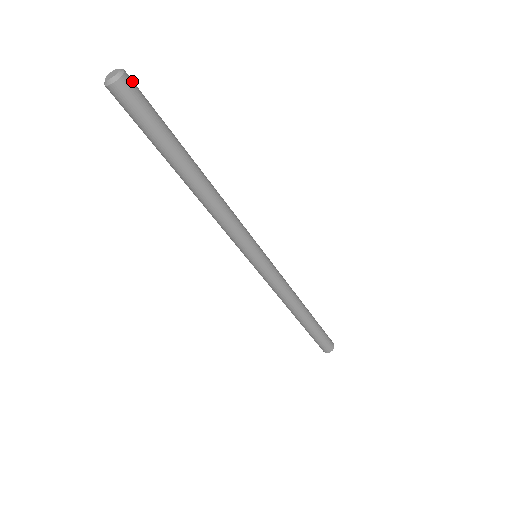
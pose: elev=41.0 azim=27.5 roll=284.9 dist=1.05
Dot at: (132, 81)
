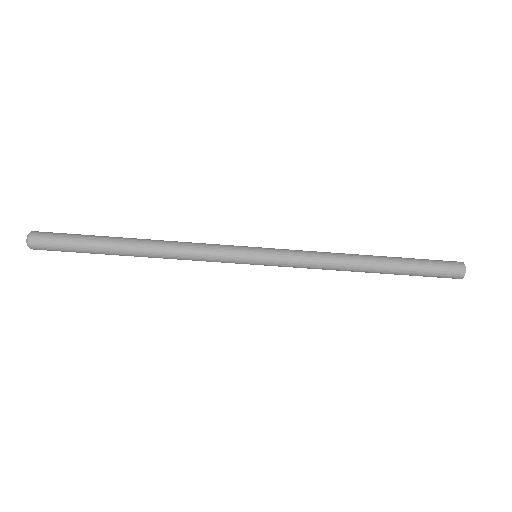
Dot at: (42, 232)
